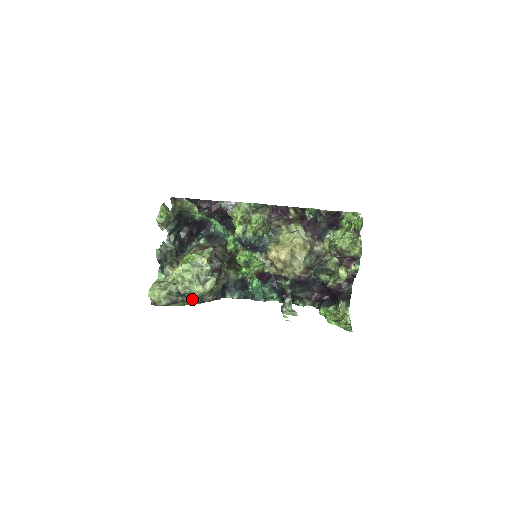
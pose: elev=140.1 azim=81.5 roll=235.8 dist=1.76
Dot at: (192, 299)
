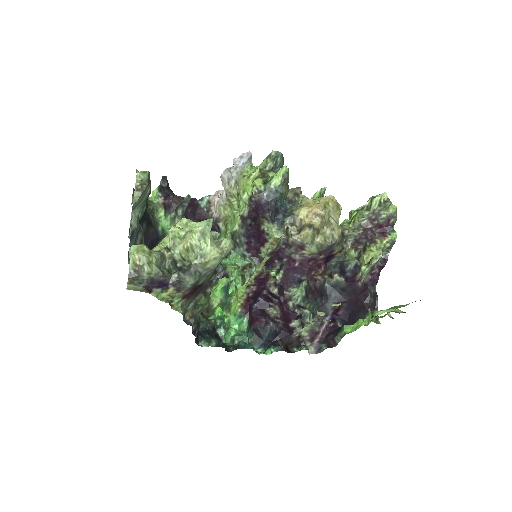
Dot at: (193, 278)
